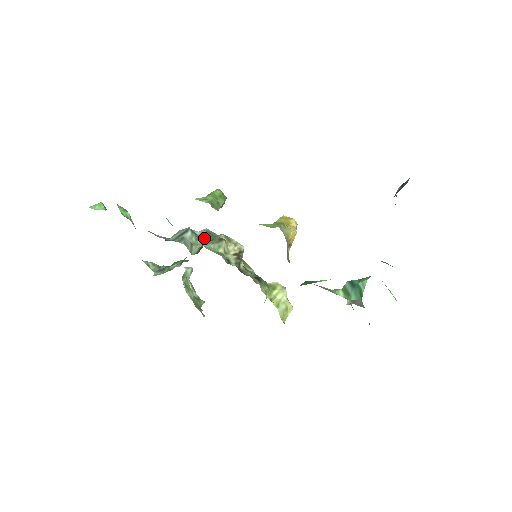
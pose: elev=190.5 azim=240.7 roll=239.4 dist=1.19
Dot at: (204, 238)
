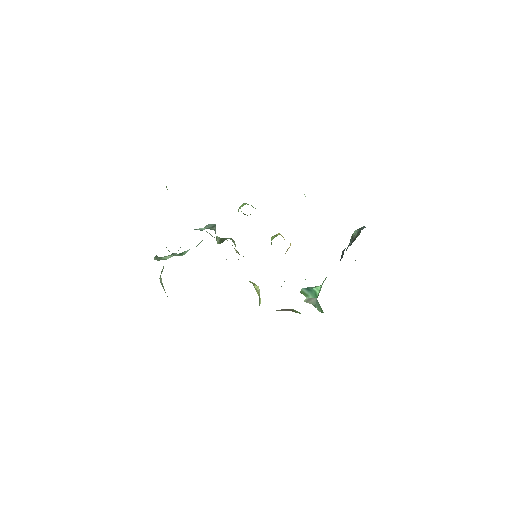
Dot at: occluded
